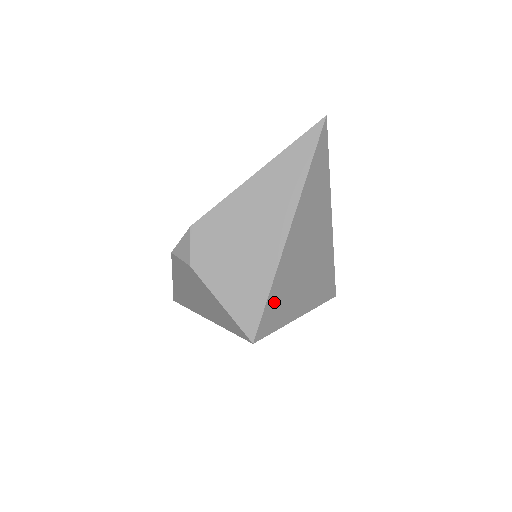
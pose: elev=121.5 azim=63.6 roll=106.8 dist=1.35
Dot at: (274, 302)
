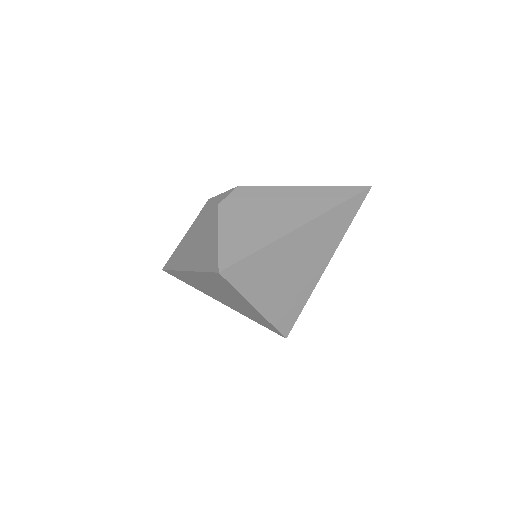
Dot at: (254, 264)
